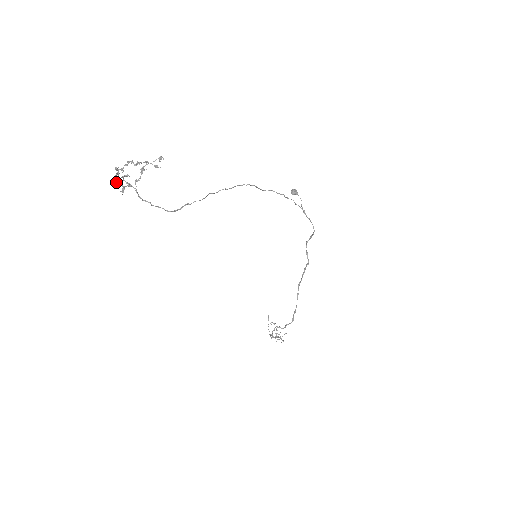
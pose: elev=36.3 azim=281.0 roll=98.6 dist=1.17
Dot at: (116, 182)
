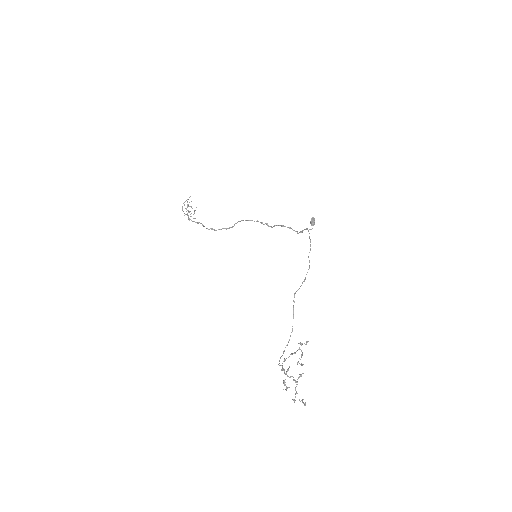
Dot at: (285, 385)
